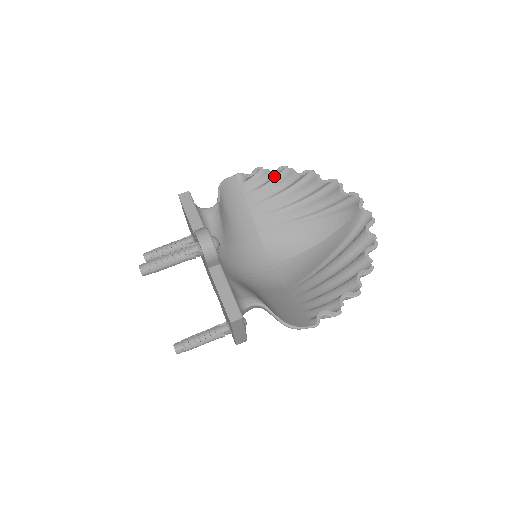
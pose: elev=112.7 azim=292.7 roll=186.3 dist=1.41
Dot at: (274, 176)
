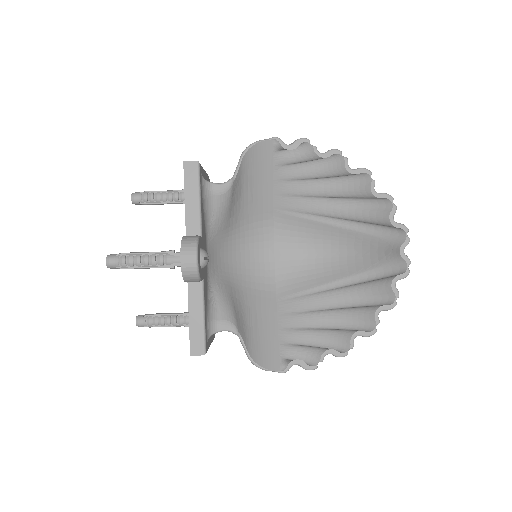
Dot at: (319, 158)
